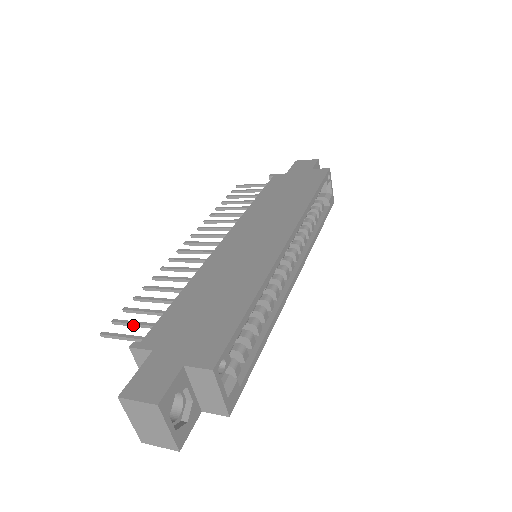
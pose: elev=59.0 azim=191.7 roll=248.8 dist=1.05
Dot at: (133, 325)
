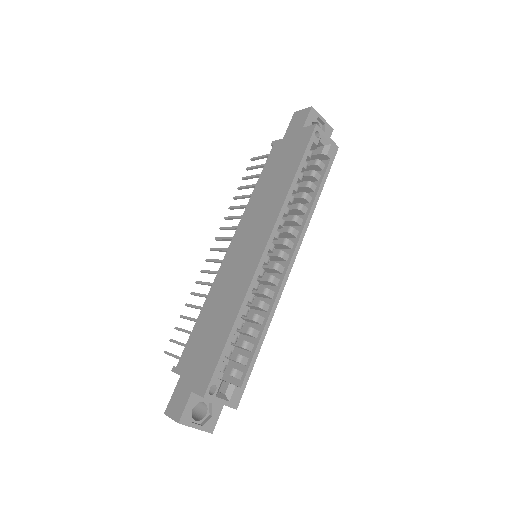
Dot at: (178, 344)
